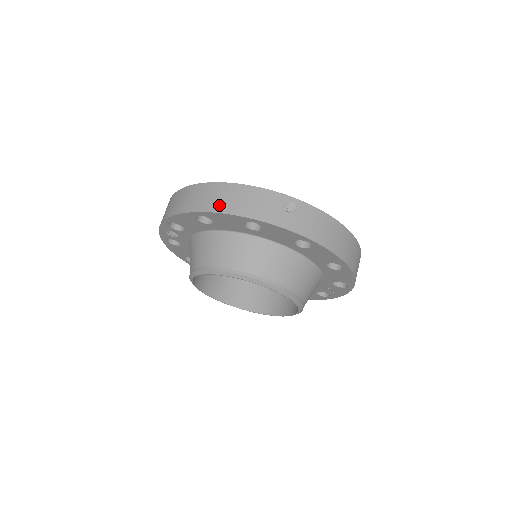
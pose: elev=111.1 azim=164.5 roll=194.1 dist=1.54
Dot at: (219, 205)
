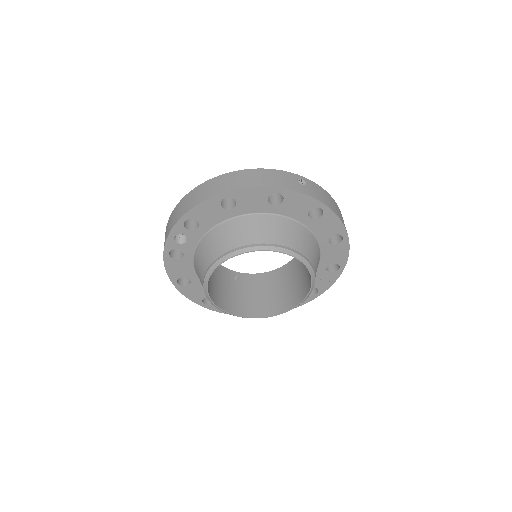
Dot at: (245, 183)
